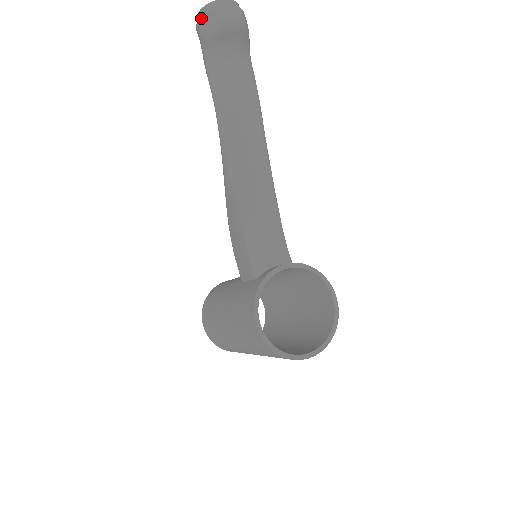
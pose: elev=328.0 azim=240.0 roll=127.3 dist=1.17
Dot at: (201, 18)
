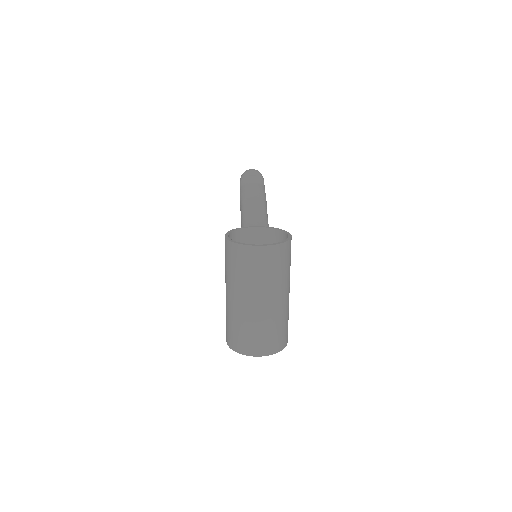
Dot at: occluded
